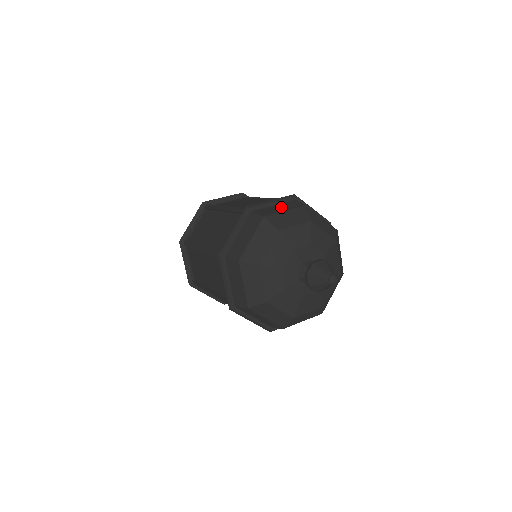
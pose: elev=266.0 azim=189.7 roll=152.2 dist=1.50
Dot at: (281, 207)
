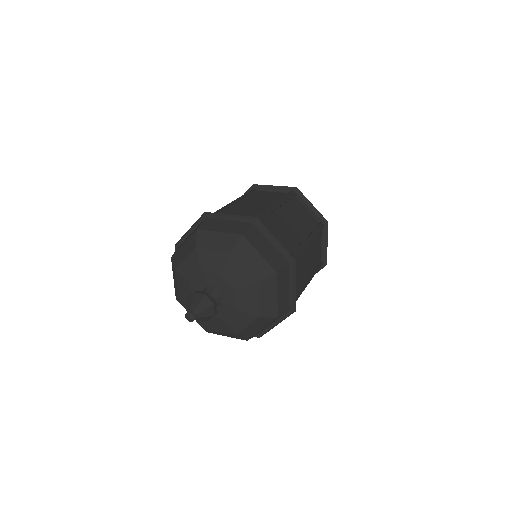
Dot at: (188, 237)
